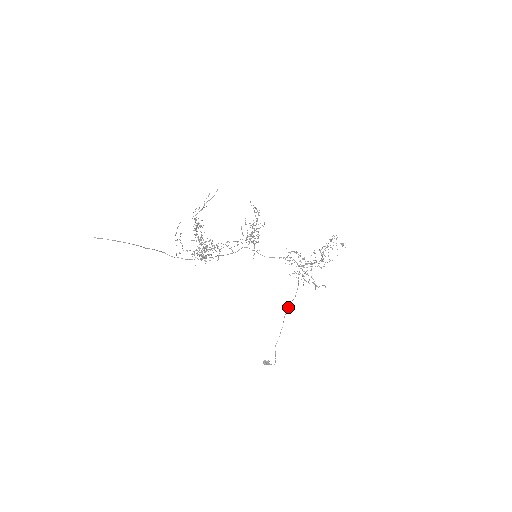
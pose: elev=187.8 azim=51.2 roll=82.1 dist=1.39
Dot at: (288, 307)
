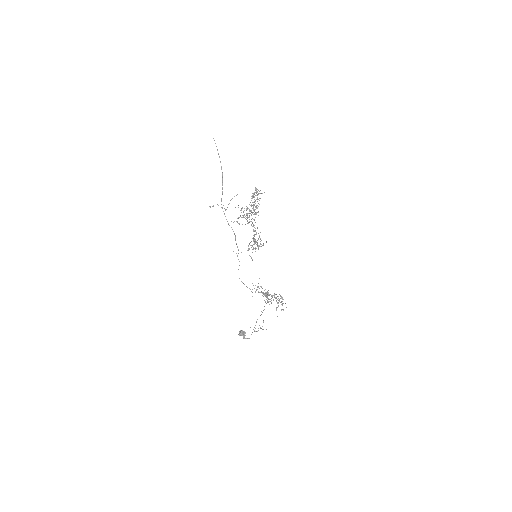
Dot at: (266, 303)
